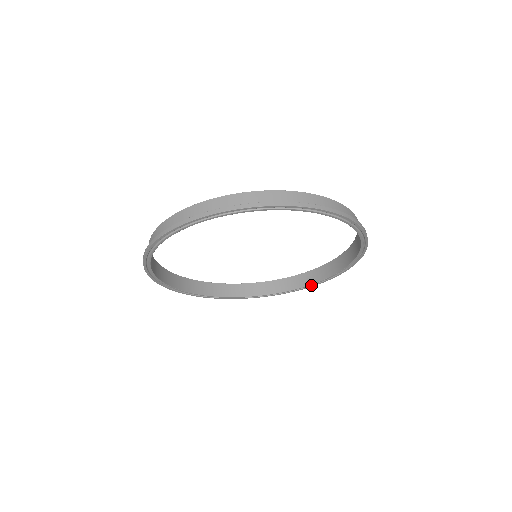
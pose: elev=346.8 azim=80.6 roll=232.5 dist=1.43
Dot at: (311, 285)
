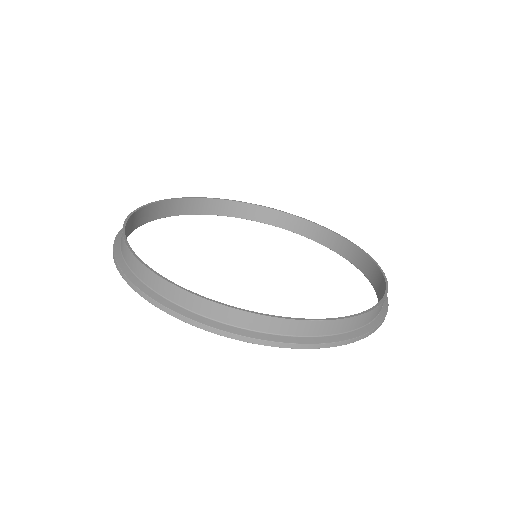
Dot at: occluded
